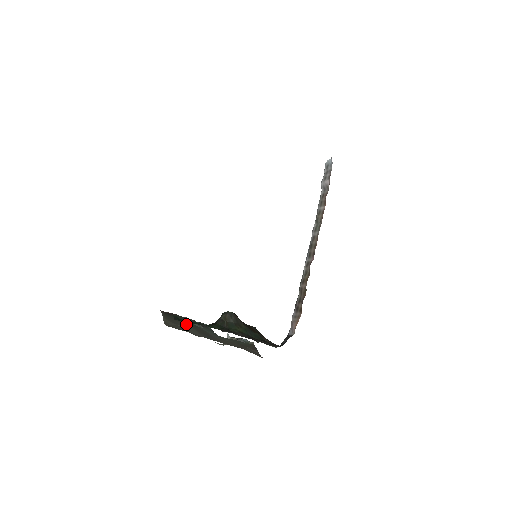
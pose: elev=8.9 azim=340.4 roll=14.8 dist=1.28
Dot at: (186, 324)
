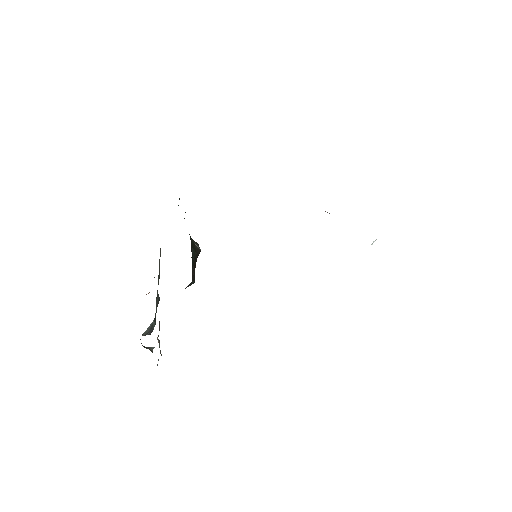
Dot at: occluded
